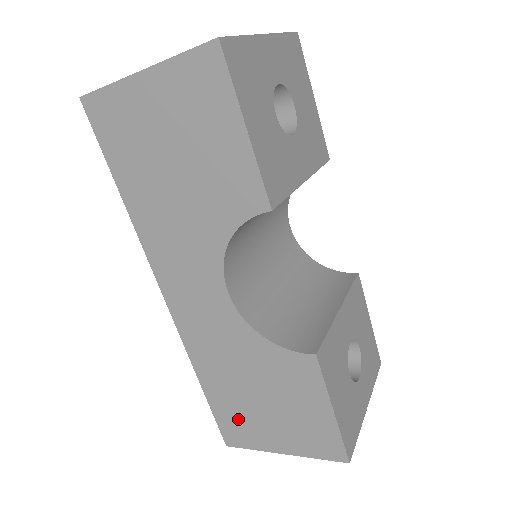
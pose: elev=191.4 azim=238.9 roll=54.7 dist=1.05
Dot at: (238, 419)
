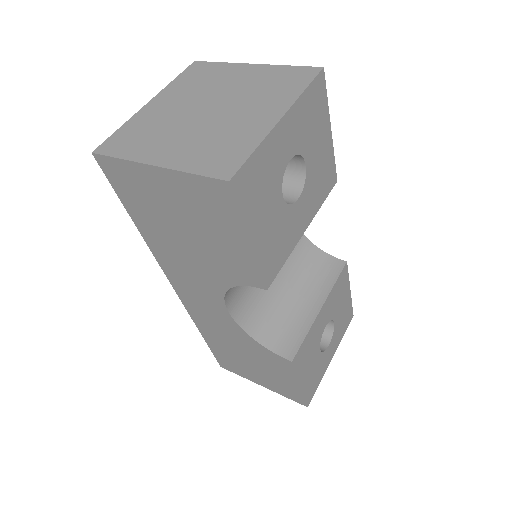
Dot at: (230, 361)
